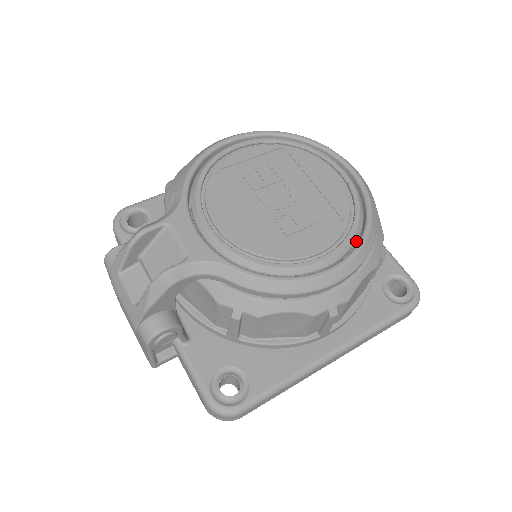
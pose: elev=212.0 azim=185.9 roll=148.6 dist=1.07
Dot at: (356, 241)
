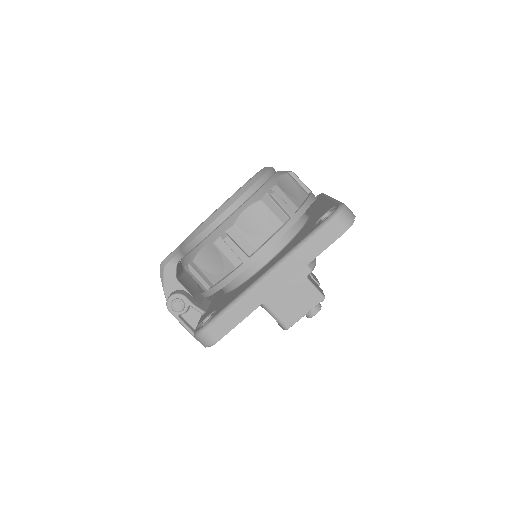
Dot at: occluded
